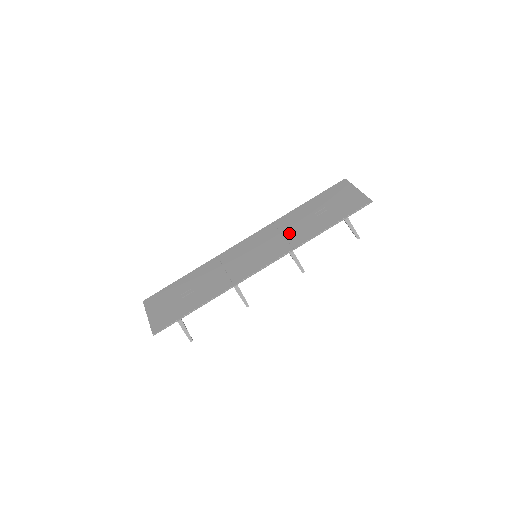
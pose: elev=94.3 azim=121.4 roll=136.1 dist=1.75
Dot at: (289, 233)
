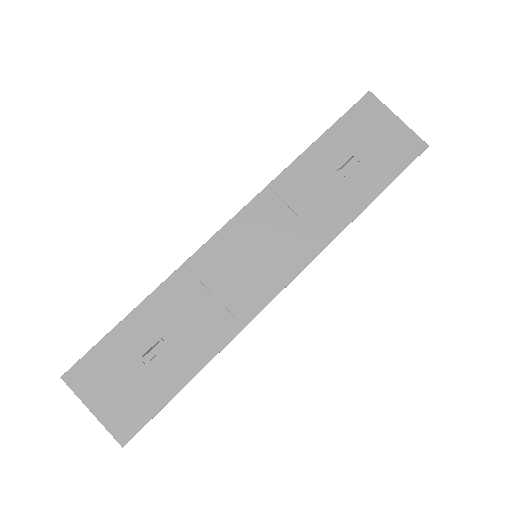
Dot at: (308, 211)
